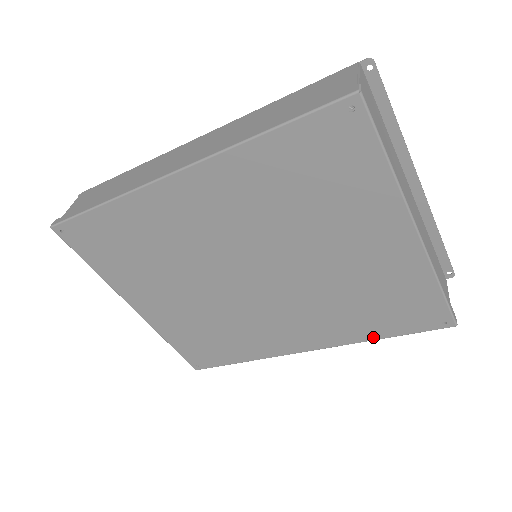
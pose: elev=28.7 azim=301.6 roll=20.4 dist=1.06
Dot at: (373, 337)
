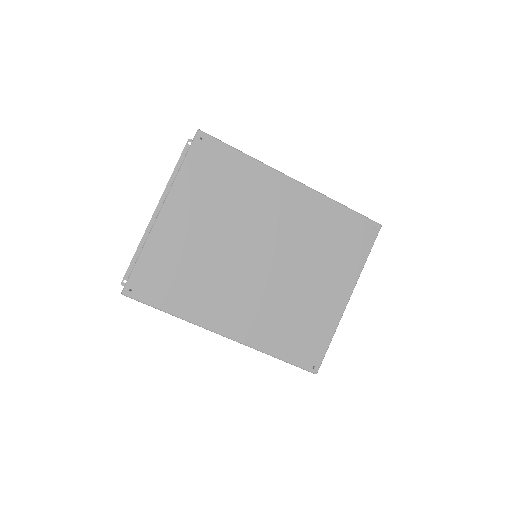
Dot at: (272, 352)
